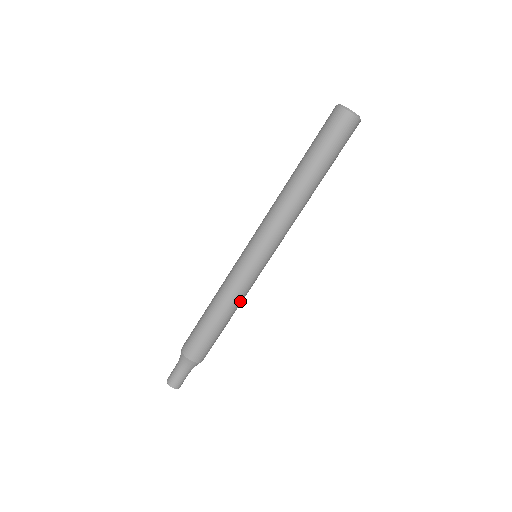
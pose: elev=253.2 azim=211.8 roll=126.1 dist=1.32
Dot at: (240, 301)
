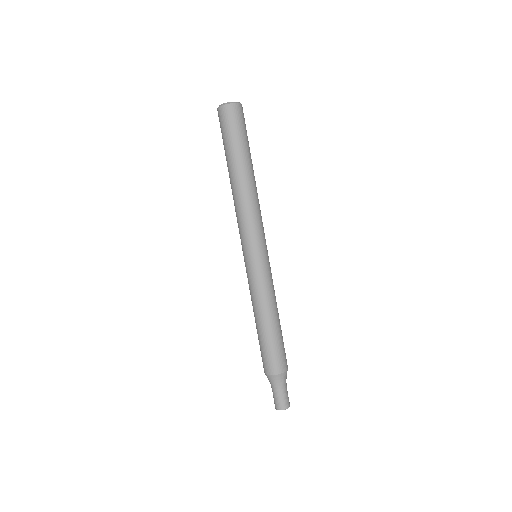
Dot at: (266, 300)
